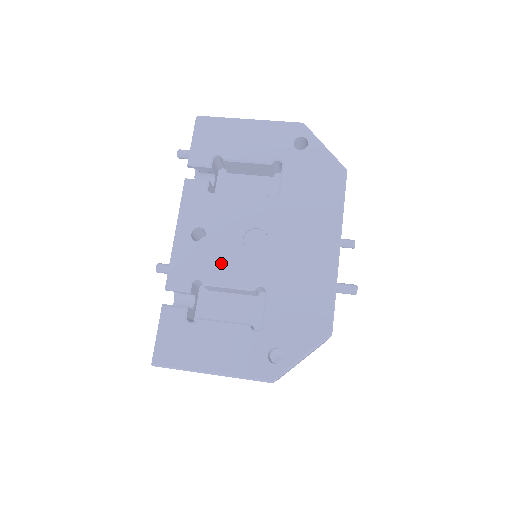
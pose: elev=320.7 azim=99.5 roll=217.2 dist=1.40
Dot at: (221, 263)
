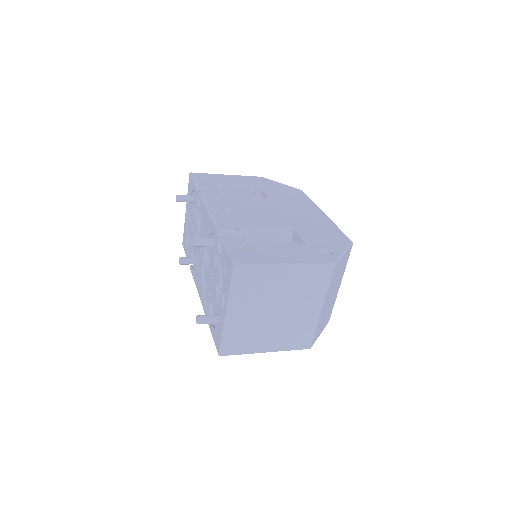
Dot at: (253, 219)
